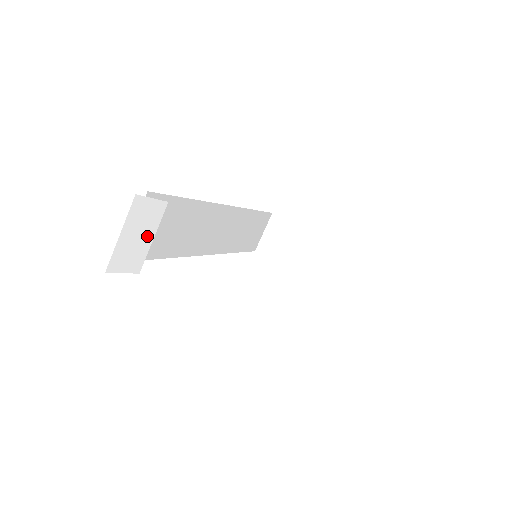
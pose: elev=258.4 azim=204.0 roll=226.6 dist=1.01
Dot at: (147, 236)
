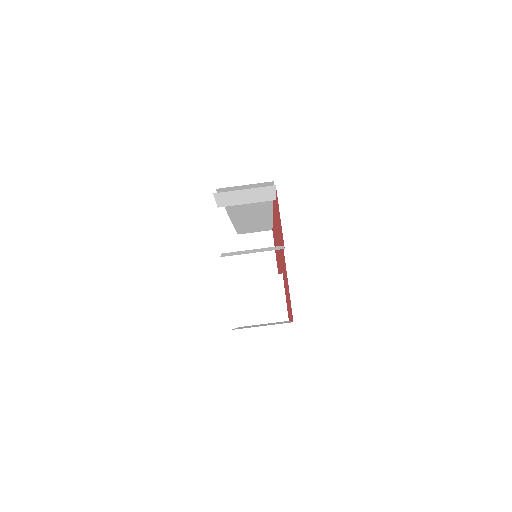
Dot at: (247, 200)
